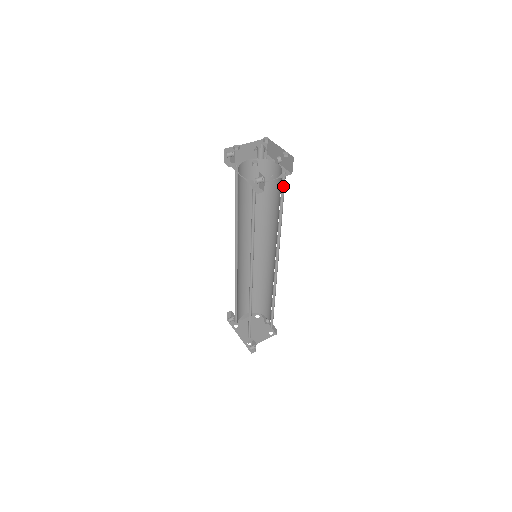
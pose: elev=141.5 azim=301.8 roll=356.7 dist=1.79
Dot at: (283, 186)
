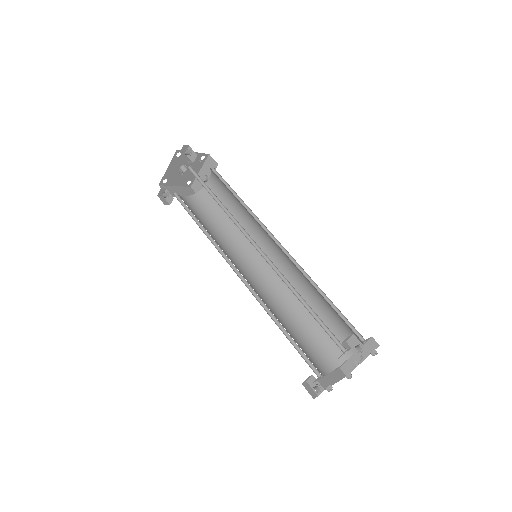
Dot at: (221, 179)
